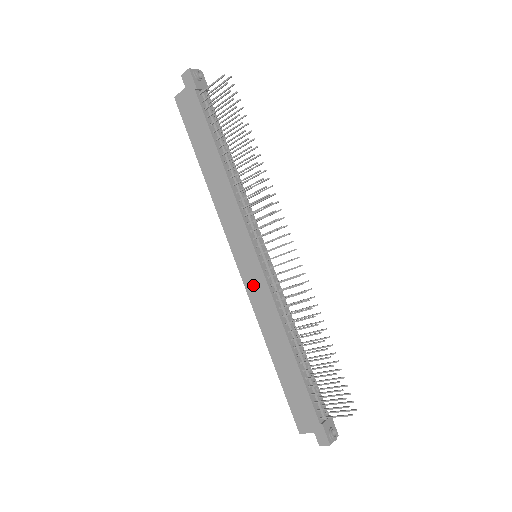
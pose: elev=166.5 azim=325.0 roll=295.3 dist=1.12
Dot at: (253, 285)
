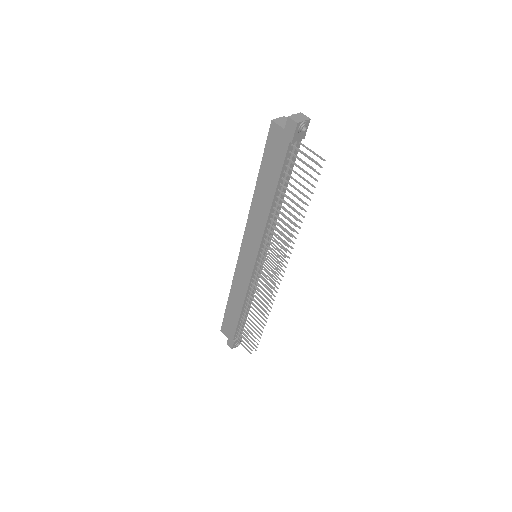
Dot at: (242, 269)
